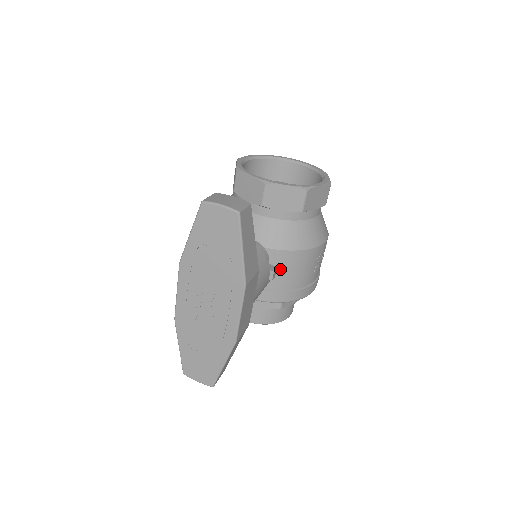
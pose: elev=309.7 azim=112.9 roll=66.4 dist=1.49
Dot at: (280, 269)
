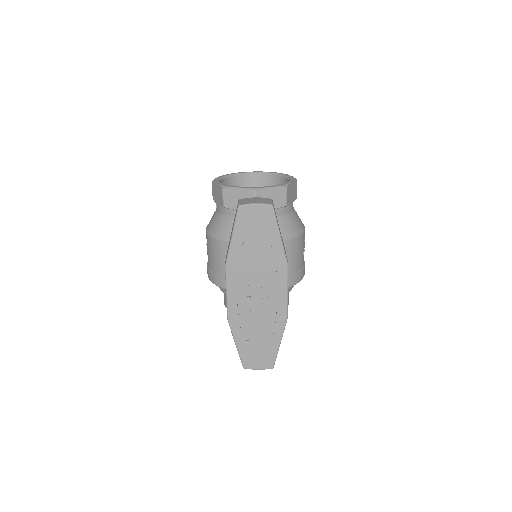
Dot at: occluded
